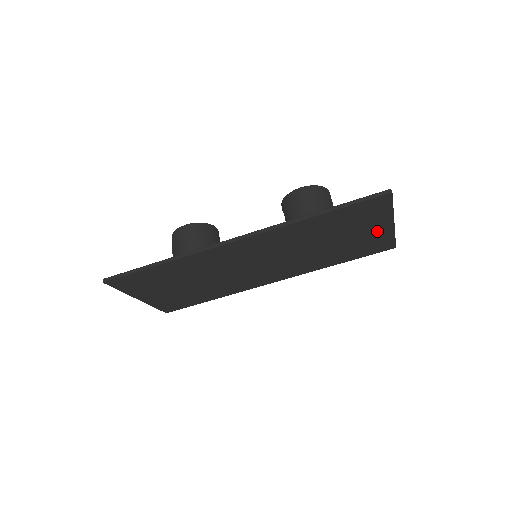
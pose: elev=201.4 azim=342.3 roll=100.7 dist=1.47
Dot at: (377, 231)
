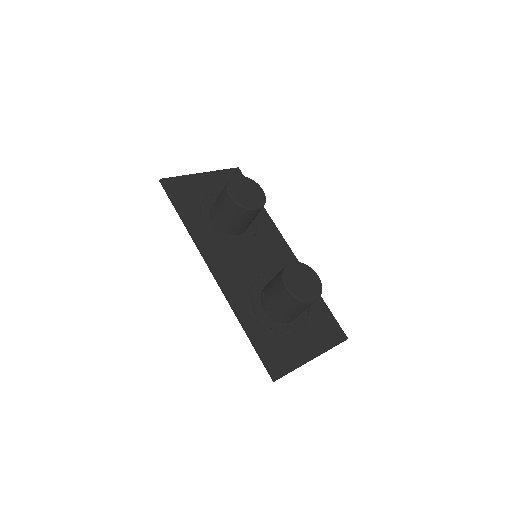
Dot at: (309, 344)
